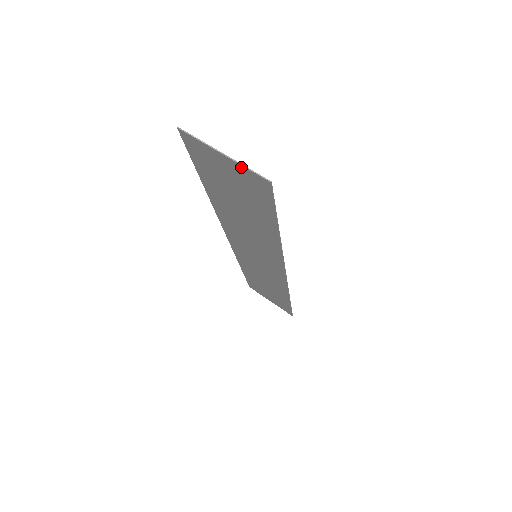
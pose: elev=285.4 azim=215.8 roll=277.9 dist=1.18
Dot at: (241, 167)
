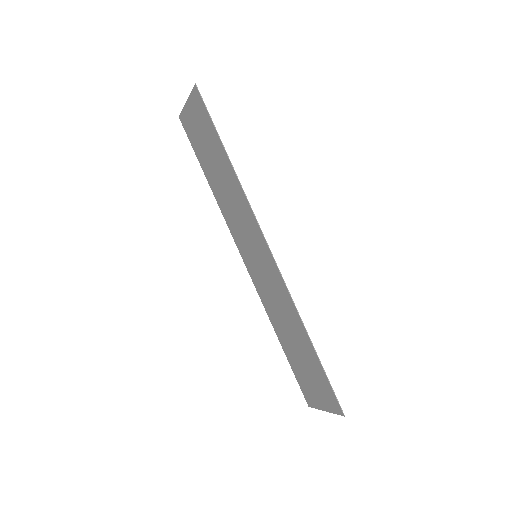
Dot at: (191, 97)
